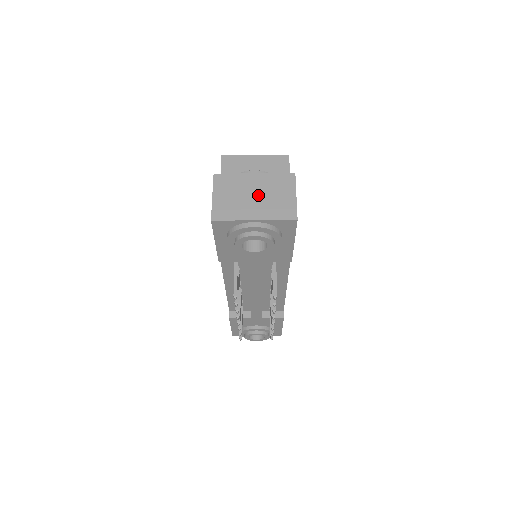
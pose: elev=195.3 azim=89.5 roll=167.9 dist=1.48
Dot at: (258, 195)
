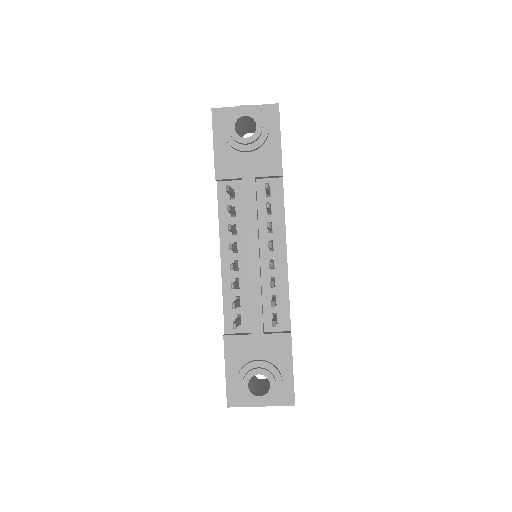
Dot at: occluded
